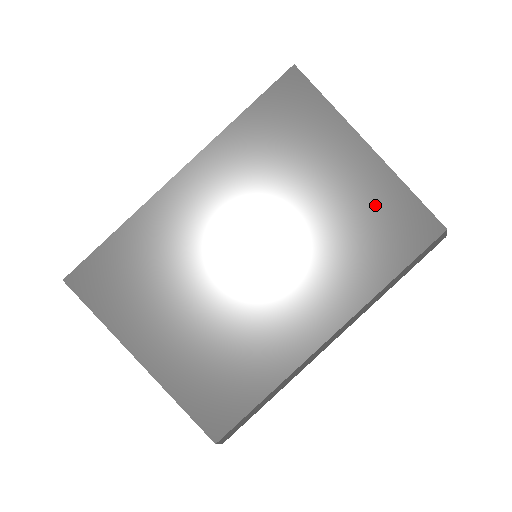
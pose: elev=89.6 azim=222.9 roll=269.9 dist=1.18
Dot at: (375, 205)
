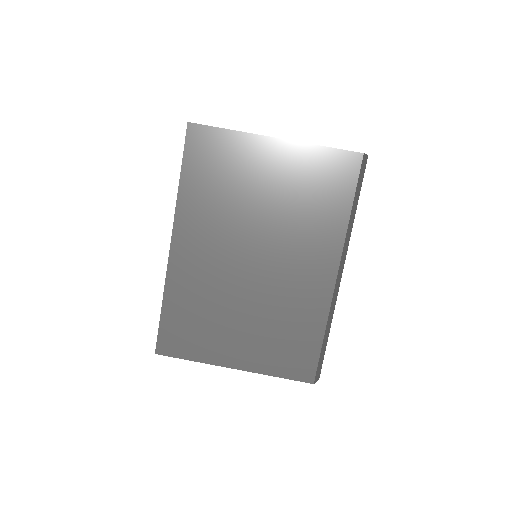
Dot at: (305, 173)
